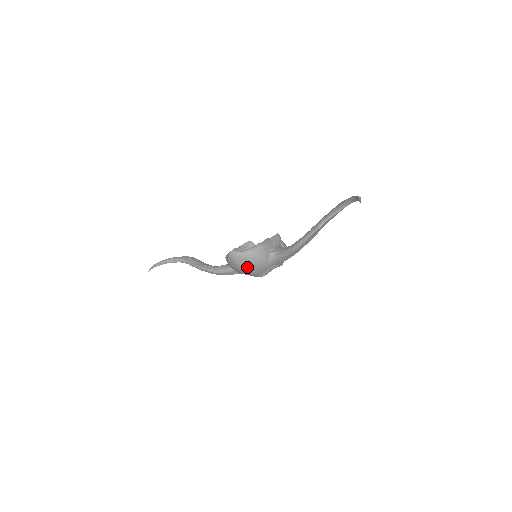
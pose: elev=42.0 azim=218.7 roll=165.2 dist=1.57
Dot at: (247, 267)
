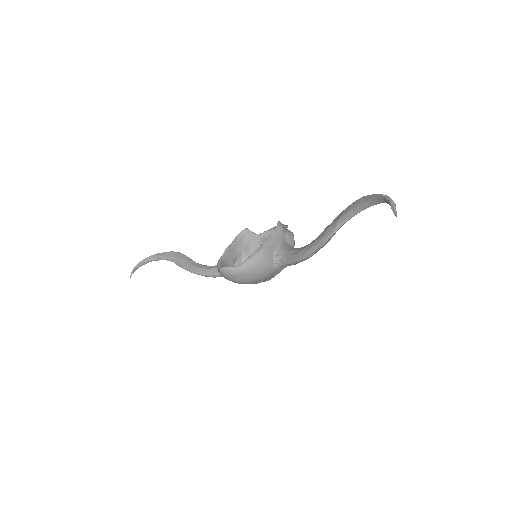
Dot at: (247, 281)
